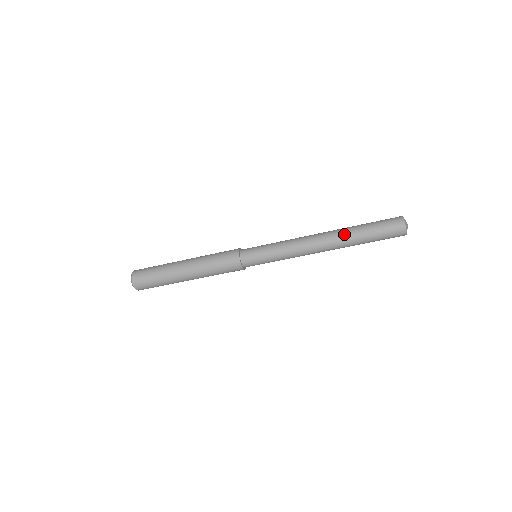
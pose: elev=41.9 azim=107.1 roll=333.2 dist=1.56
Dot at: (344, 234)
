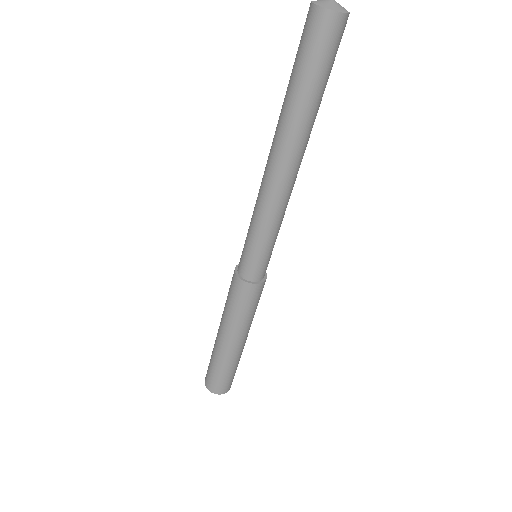
Dot at: (286, 126)
